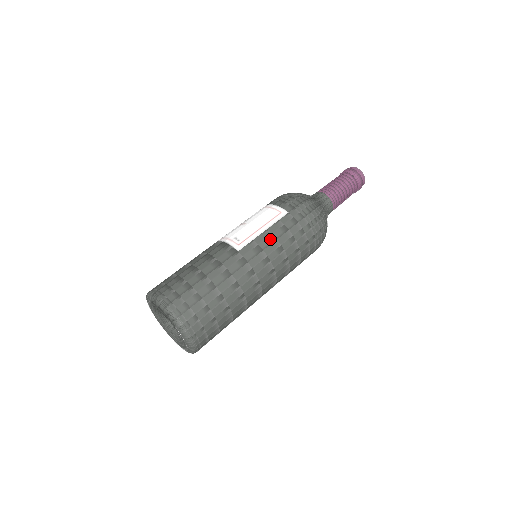
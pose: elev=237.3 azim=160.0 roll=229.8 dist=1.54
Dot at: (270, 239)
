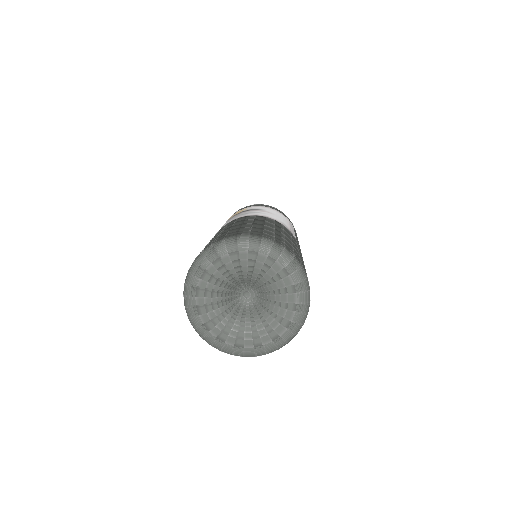
Dot at: occluded
